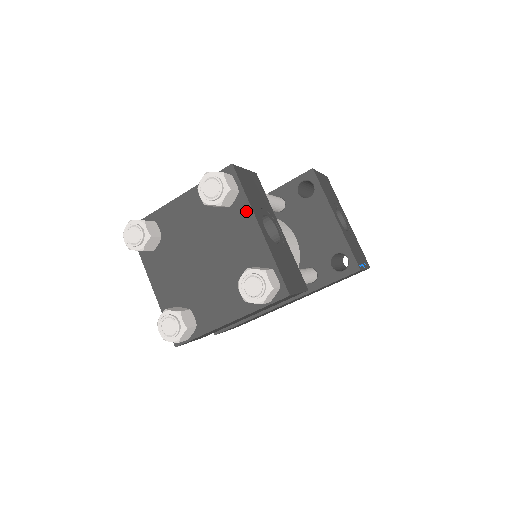
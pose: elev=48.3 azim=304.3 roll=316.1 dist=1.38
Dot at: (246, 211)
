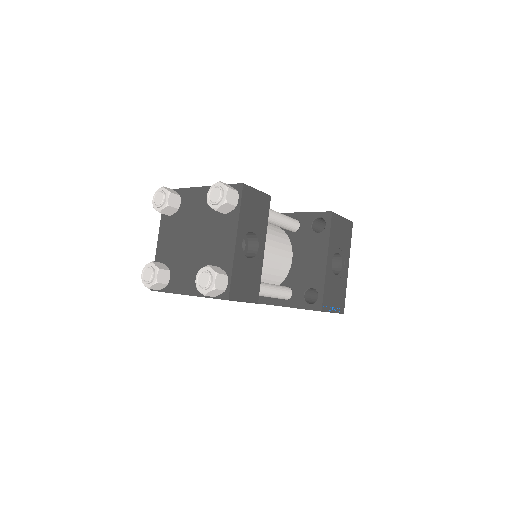
Dot at: (234, 223)
